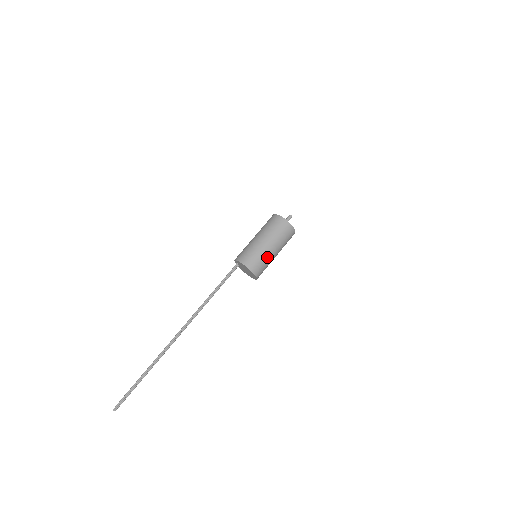
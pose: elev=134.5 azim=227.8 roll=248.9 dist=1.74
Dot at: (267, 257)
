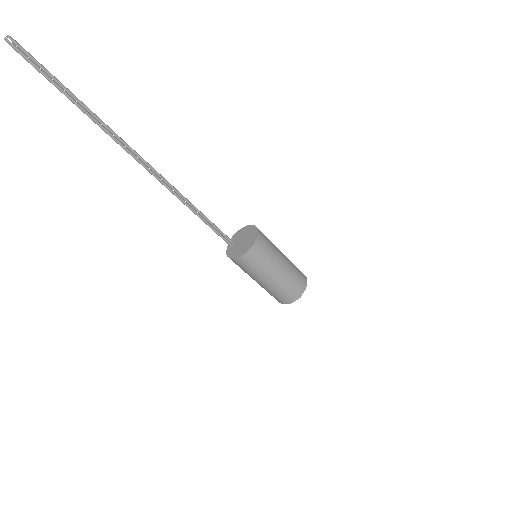
Dot at: (276, 249)
